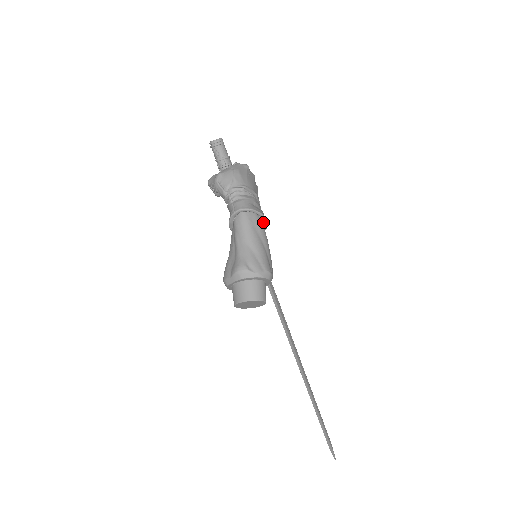
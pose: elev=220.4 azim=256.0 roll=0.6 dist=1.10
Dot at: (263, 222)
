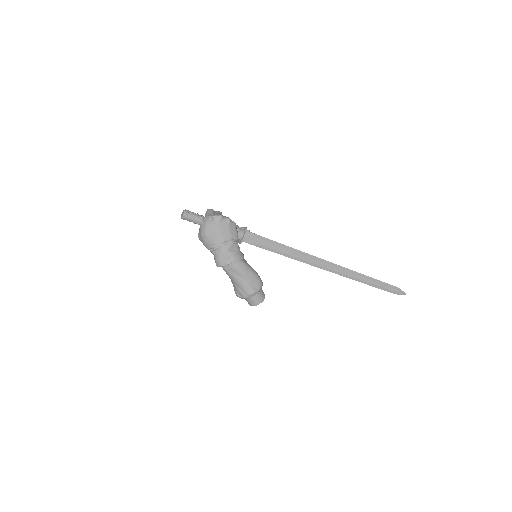
Dot at: (236, 262)
